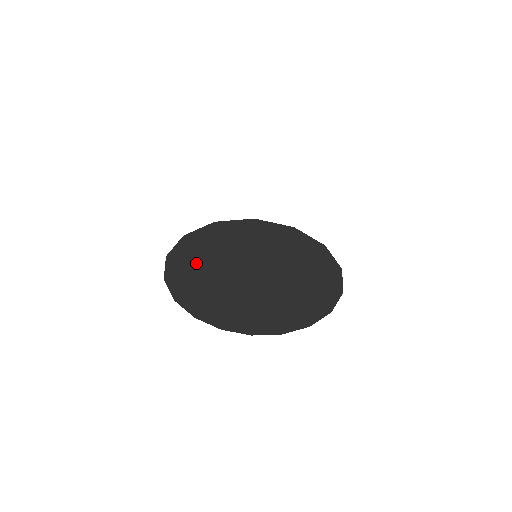
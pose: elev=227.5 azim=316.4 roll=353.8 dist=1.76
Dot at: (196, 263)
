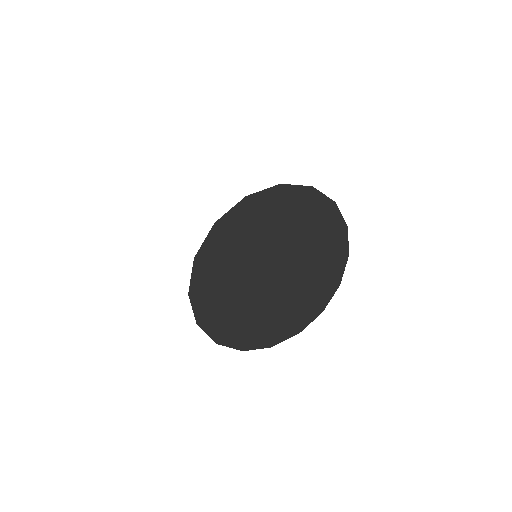
Dot at: (260, 220)
